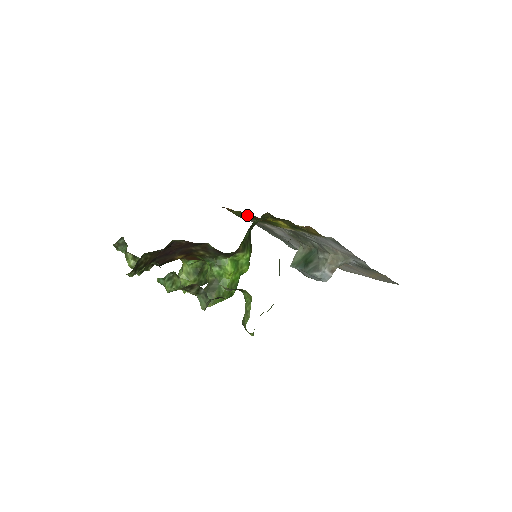
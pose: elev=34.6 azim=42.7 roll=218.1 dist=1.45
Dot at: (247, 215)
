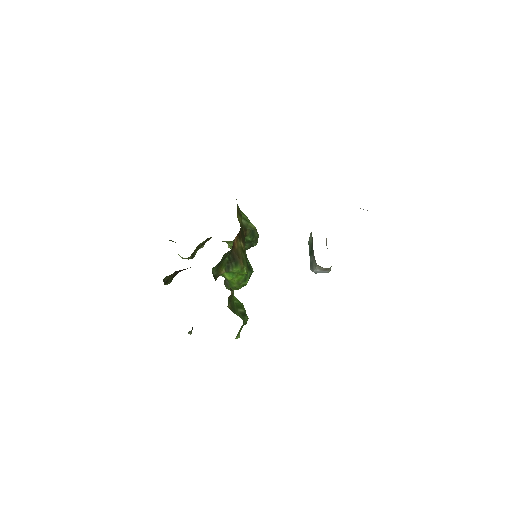
Dot at: occluded
